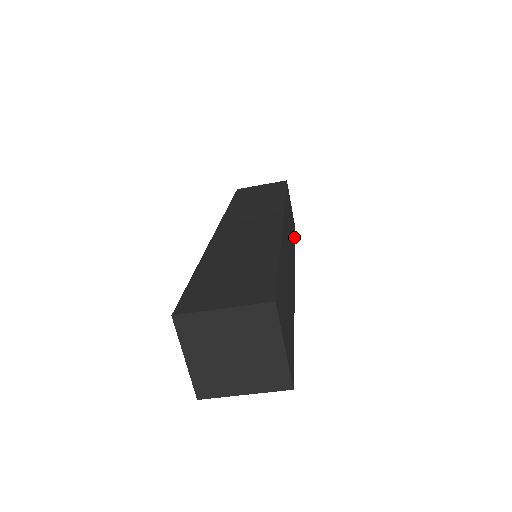
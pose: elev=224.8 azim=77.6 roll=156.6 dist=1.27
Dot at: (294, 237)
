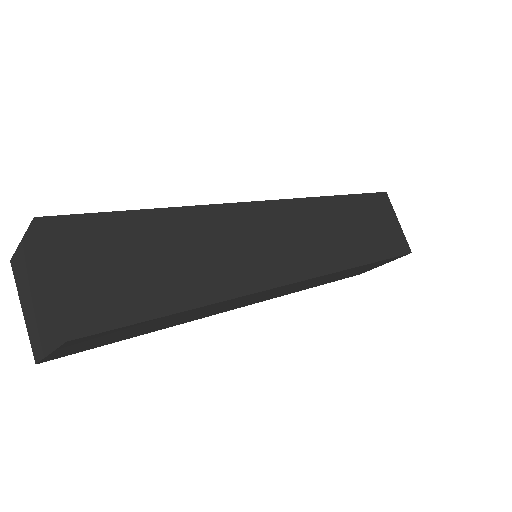
Dot at: (380, 254)
